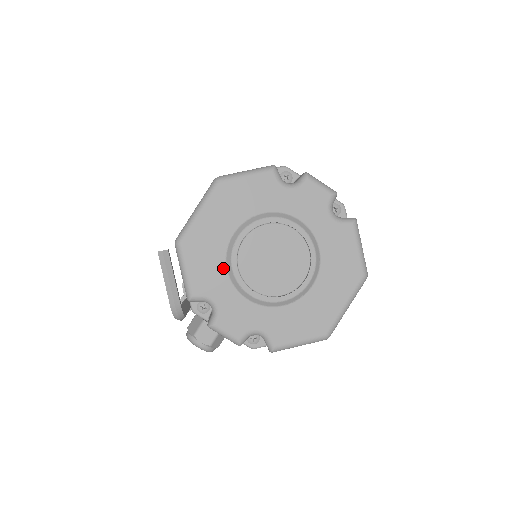
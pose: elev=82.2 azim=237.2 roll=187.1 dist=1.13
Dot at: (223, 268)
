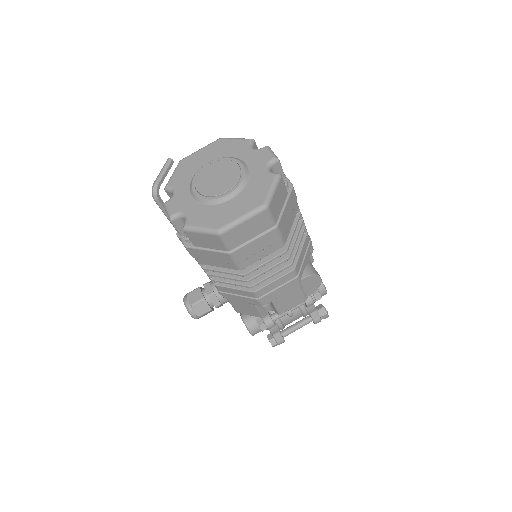
Dot at: (191, 177)
